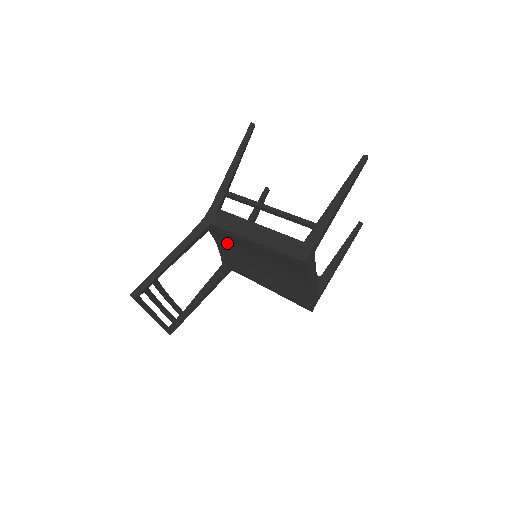
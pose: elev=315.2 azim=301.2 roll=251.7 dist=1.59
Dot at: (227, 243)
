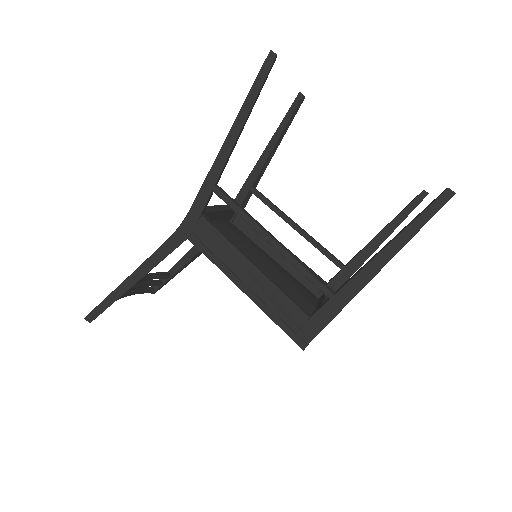
Dot at: occluded
